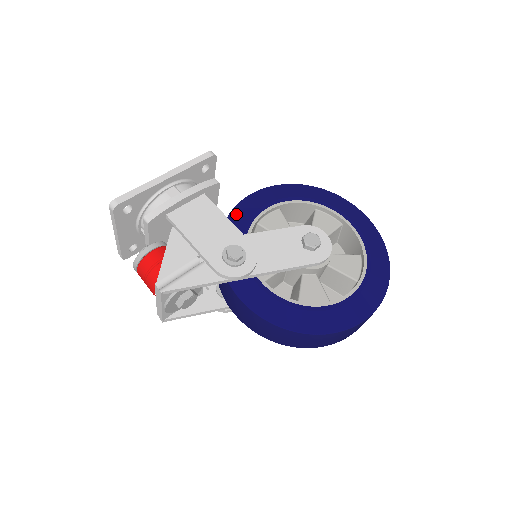
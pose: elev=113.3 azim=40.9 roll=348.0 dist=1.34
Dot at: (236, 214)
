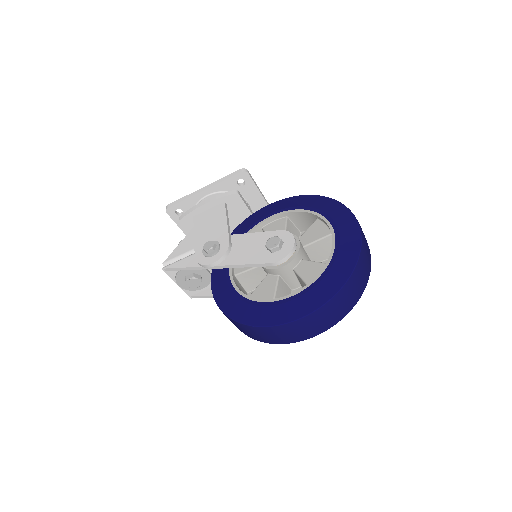
Dot at: (249, 219)
